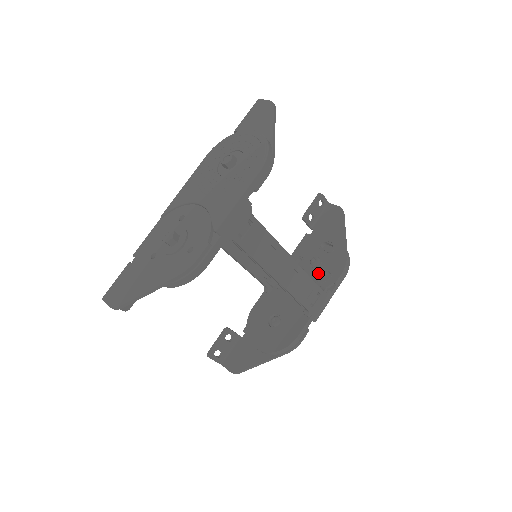
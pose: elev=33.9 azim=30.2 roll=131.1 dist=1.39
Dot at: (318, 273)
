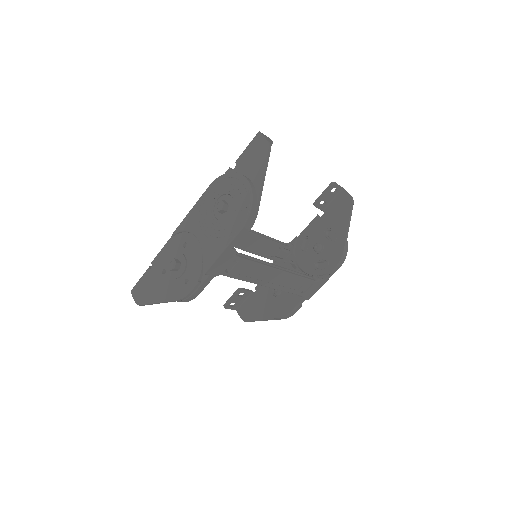
Dot at: (318, 259)
